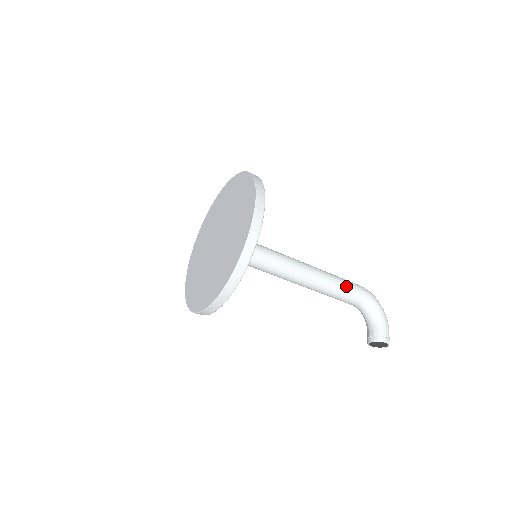
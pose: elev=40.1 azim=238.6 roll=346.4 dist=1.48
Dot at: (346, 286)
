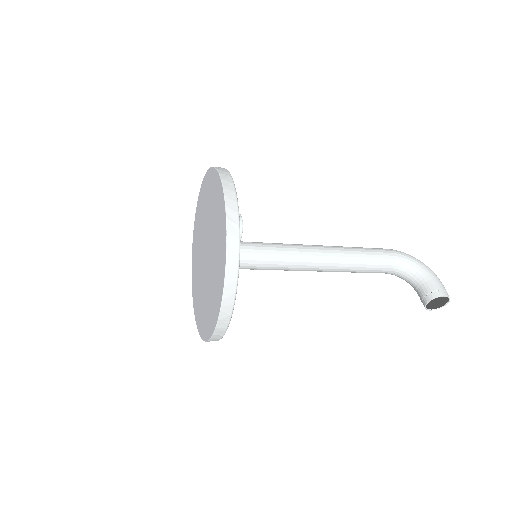
Dot at: (370, 253)
